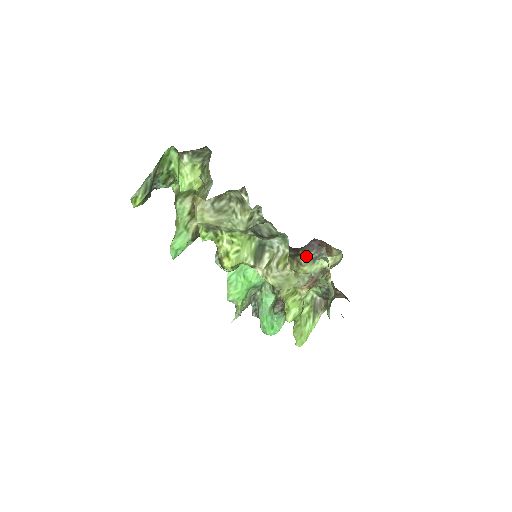
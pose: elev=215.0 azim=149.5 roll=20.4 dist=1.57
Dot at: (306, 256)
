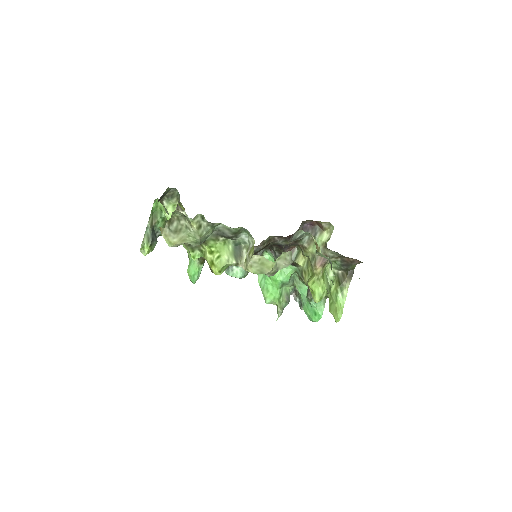
Dot at: (305, 239)
